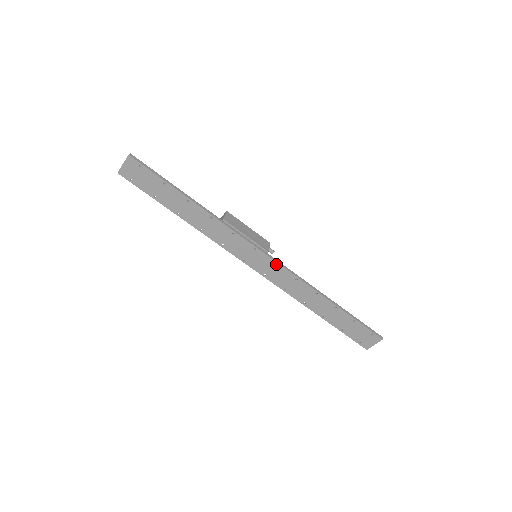
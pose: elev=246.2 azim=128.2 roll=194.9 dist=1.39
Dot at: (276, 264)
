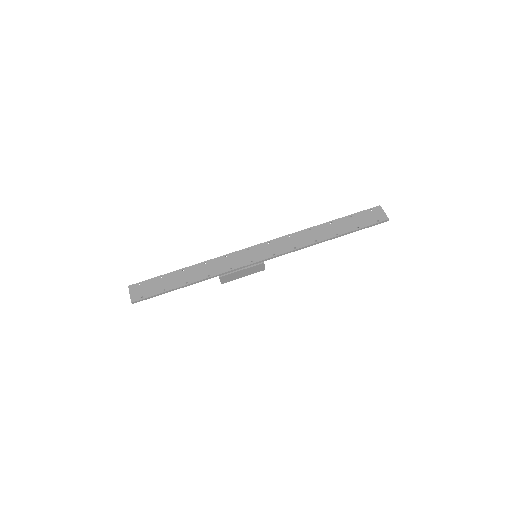
Dot at: (270, 245)
